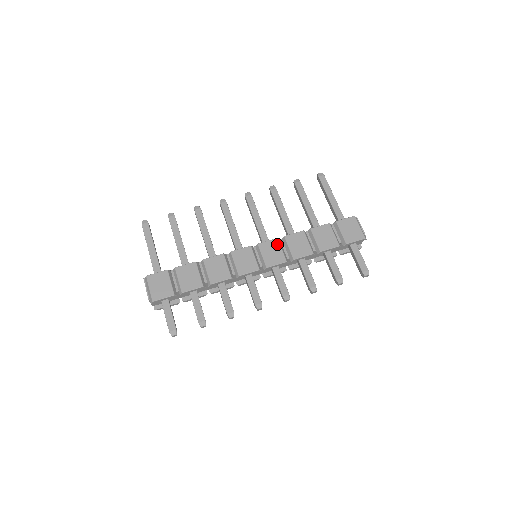
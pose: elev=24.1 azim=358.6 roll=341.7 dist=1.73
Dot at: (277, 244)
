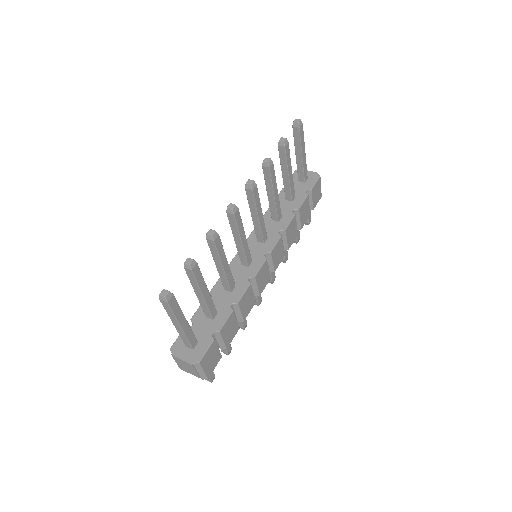
Dot at: (281, 243)
